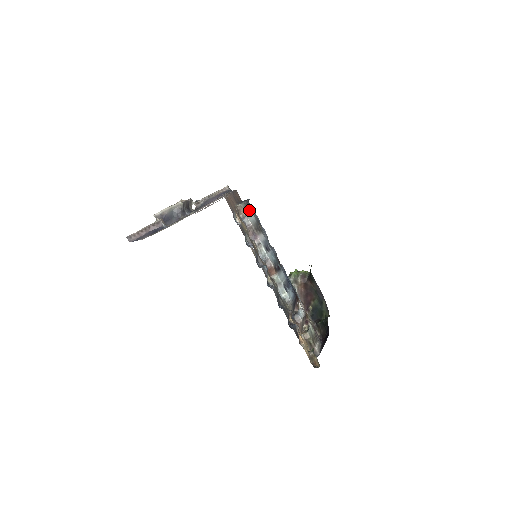
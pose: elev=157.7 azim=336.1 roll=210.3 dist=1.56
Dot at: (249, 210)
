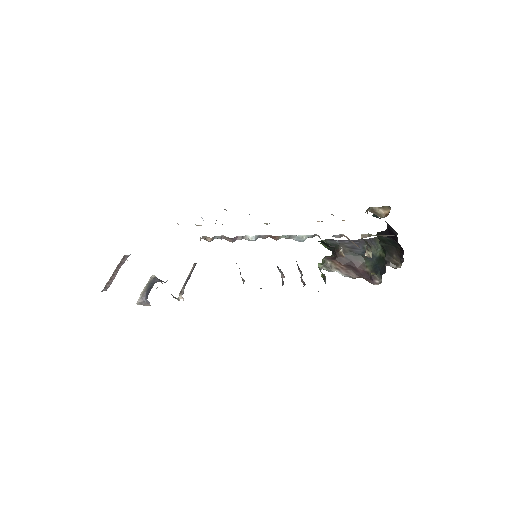
Dot at: occluded
